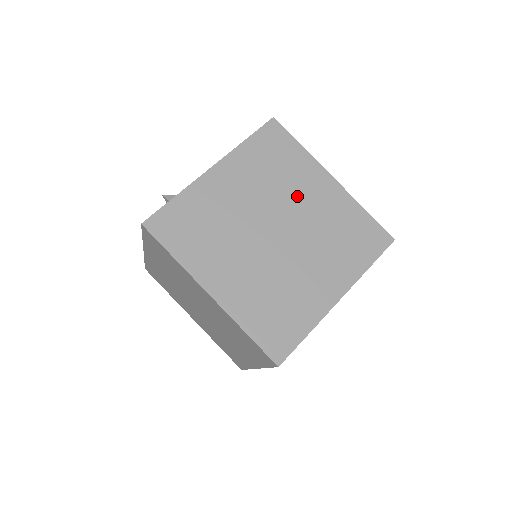
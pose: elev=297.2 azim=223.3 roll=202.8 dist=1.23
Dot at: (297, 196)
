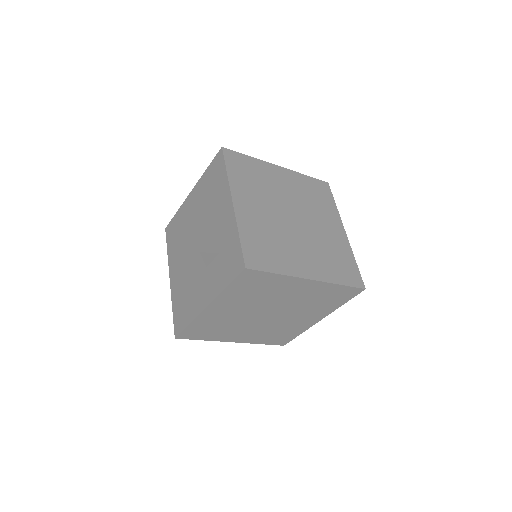
Dot at: (279, 189)
